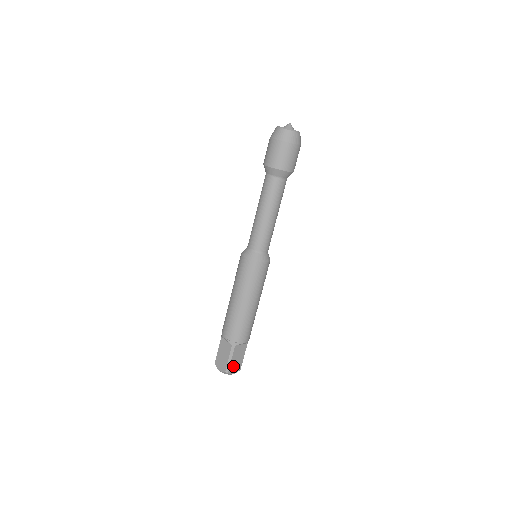
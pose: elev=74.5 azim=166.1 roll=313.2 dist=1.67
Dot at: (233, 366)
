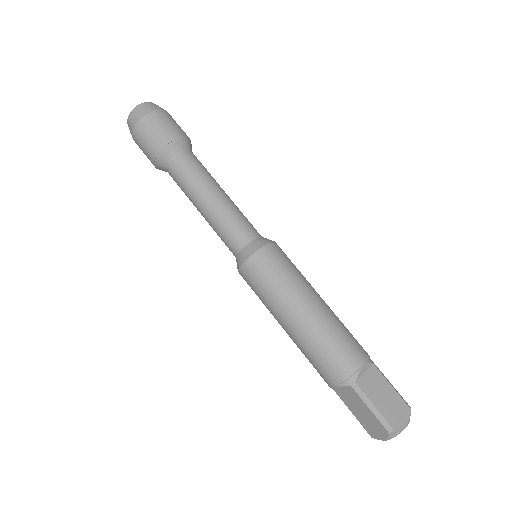
Dot at: (390, 414)
